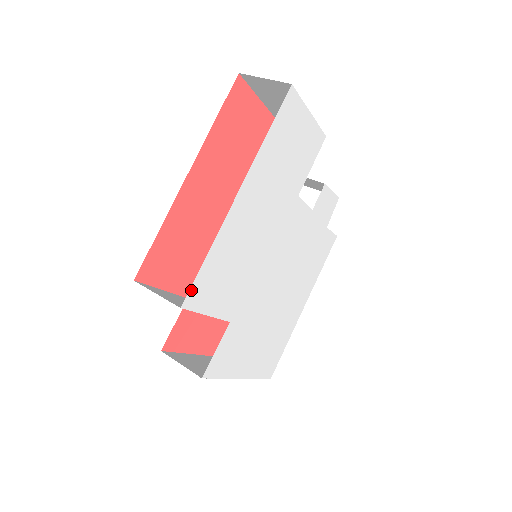
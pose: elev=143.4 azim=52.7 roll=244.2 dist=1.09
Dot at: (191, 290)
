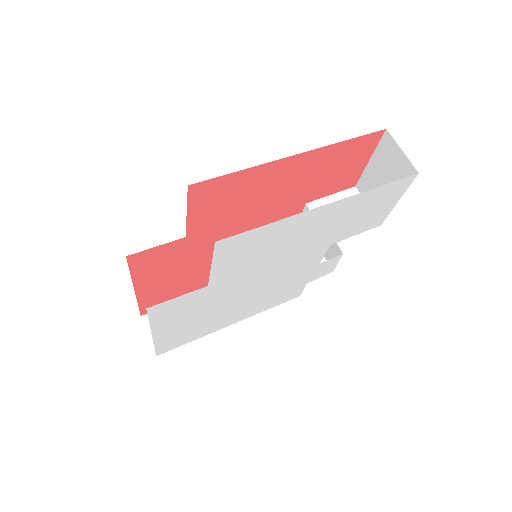
Dot at: (234, 237)
